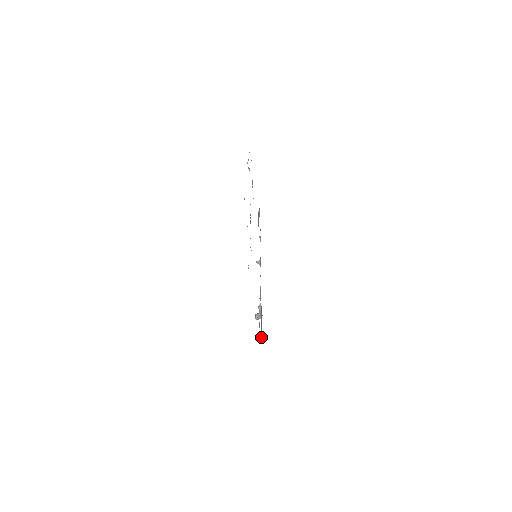
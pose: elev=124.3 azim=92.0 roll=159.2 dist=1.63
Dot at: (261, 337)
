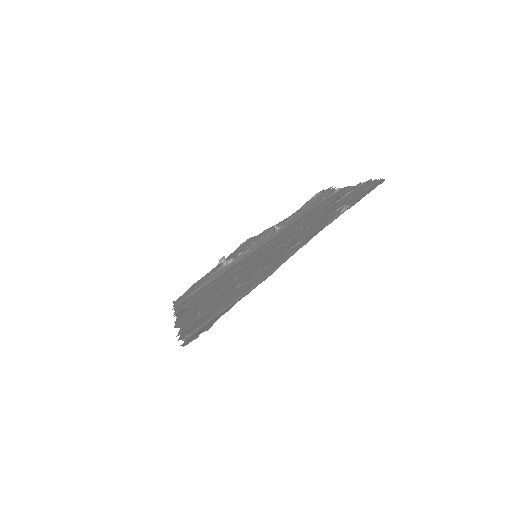
Dot at: (198, 288)
